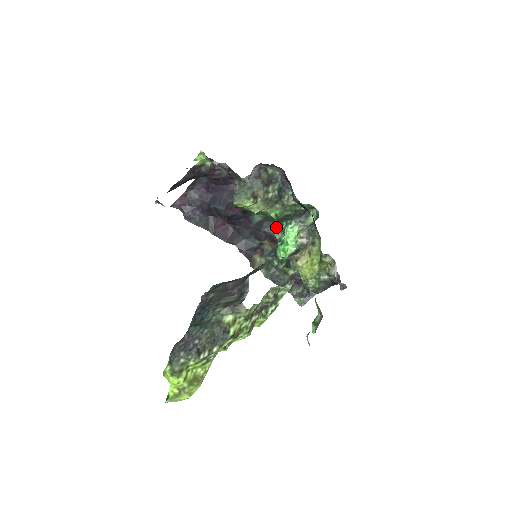
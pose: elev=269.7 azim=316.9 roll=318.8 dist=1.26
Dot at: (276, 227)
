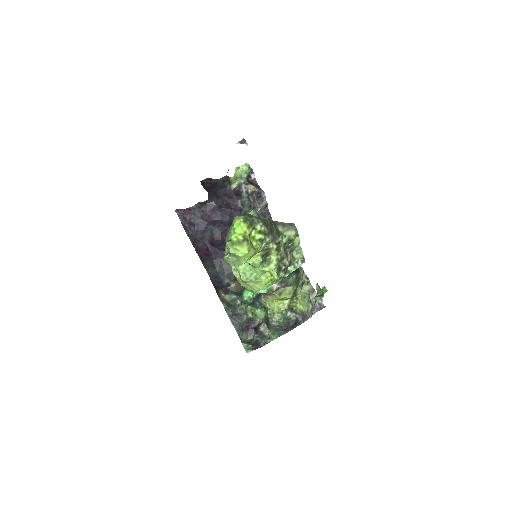
Dot at: occluded
